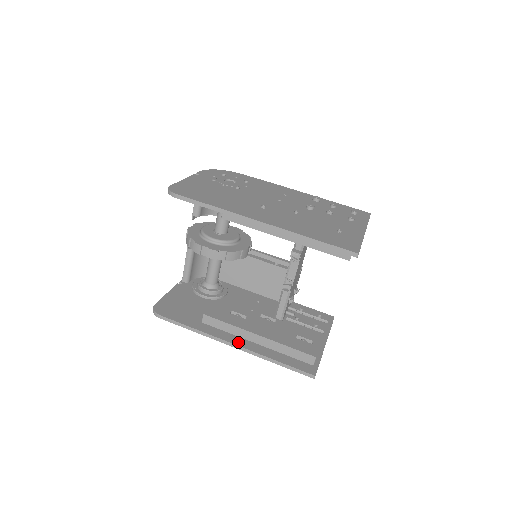
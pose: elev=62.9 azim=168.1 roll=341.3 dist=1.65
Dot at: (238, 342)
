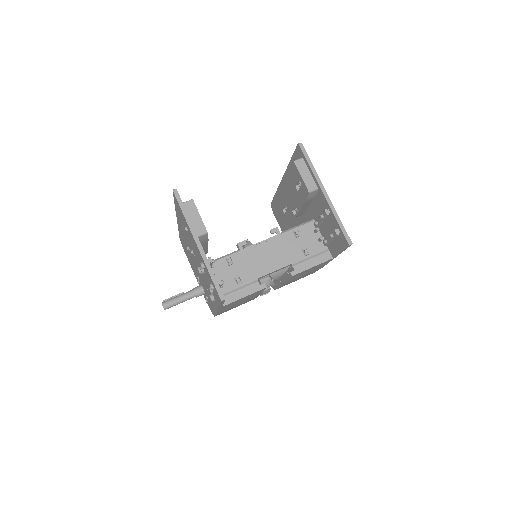
Dot at: occluded
